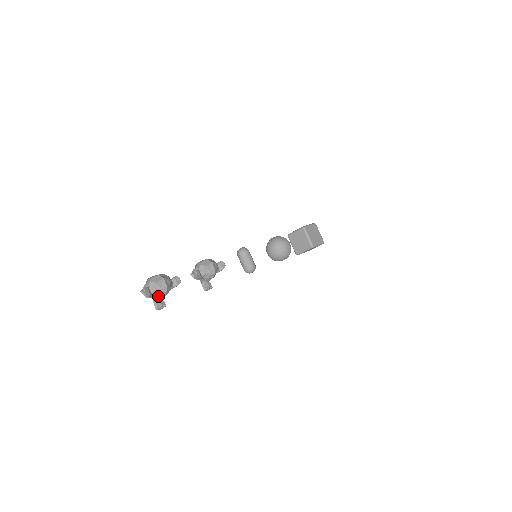
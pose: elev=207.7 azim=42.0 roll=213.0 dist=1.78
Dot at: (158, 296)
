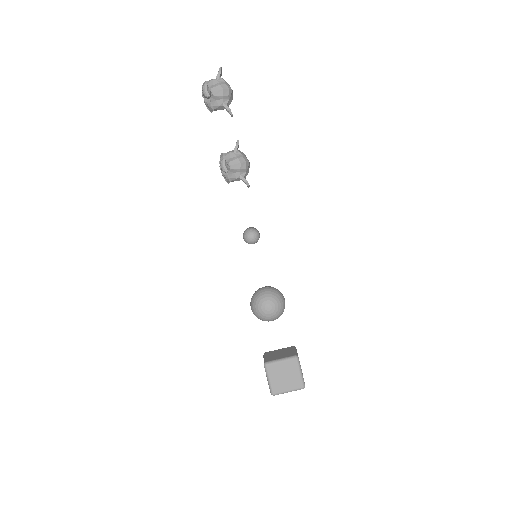
Dot at: (218, 84)
